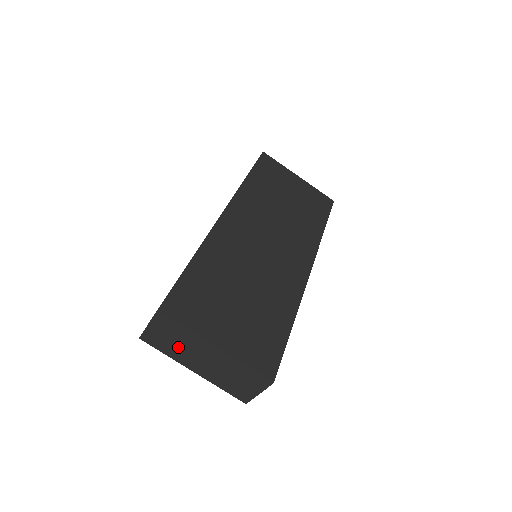
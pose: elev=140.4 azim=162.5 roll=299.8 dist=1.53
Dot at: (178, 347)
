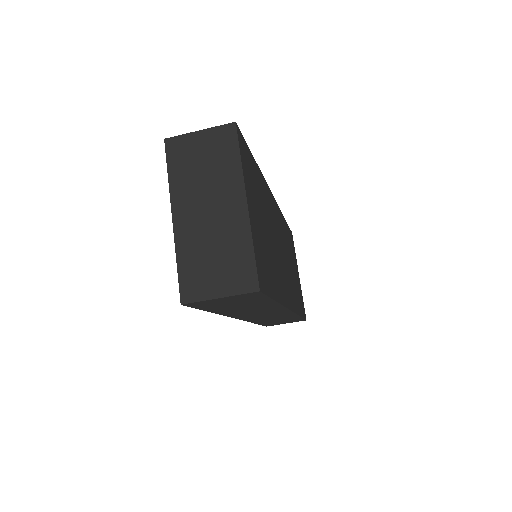
Dot at: (198, 176)
